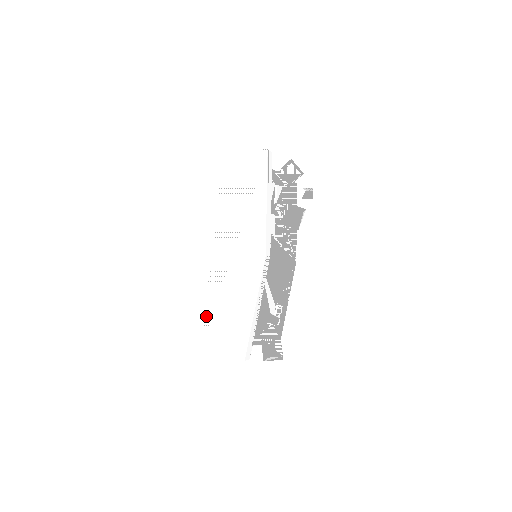
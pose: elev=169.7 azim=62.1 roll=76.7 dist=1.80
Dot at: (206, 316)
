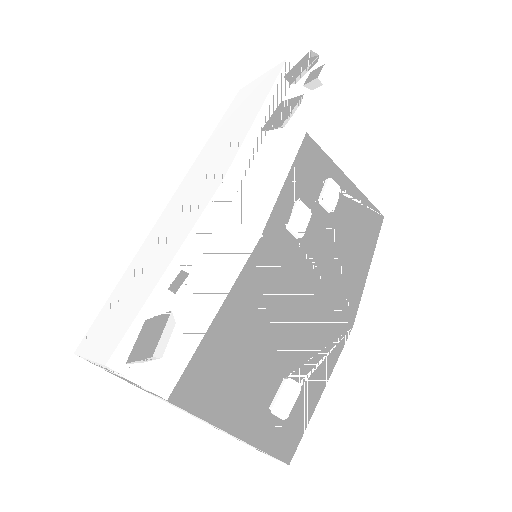
Dot at: (111, 295)
